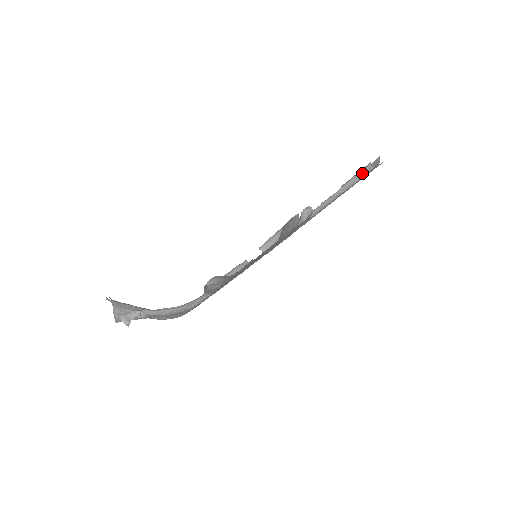
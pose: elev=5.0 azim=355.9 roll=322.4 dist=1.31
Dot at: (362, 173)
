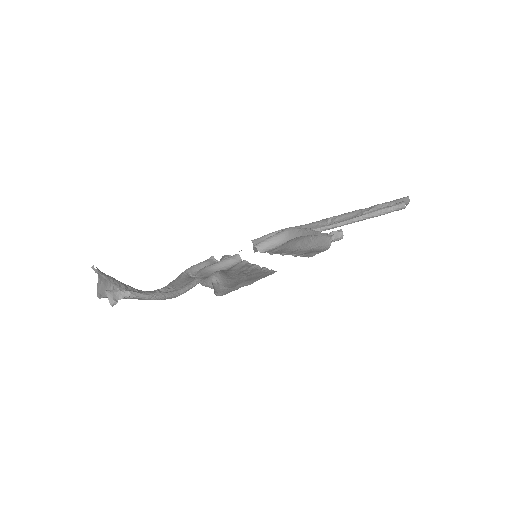
Dot at: (392, 209)
